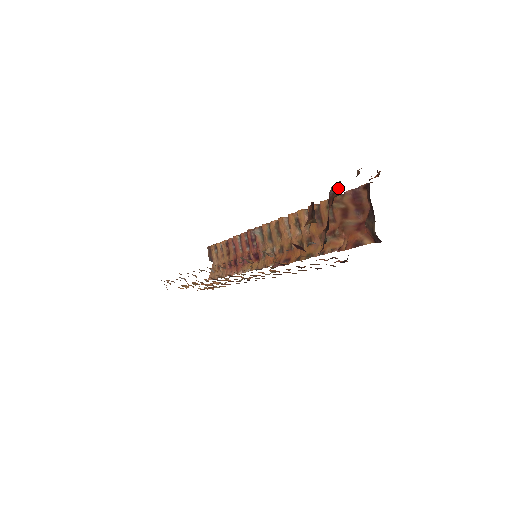
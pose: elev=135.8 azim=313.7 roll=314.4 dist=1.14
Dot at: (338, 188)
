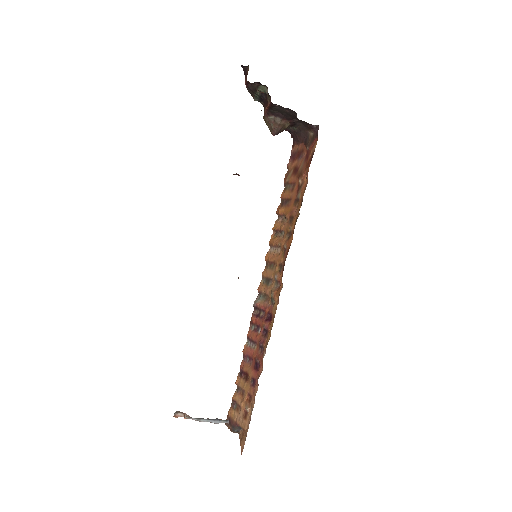
Dot at: occluded
